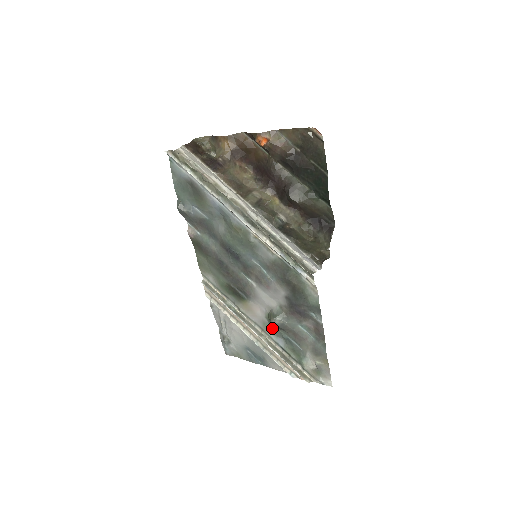
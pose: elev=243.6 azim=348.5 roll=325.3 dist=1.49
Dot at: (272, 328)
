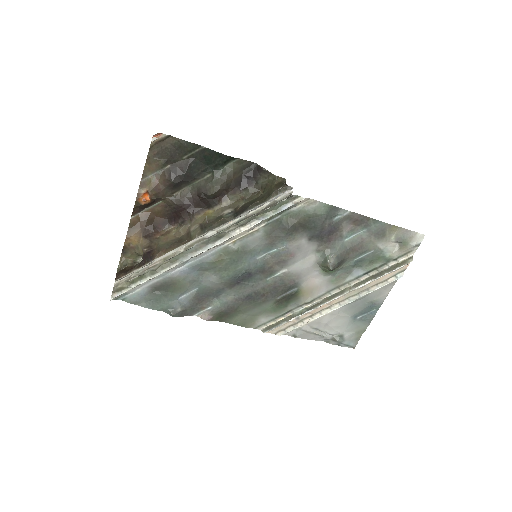
Dot at: (339, 274)
